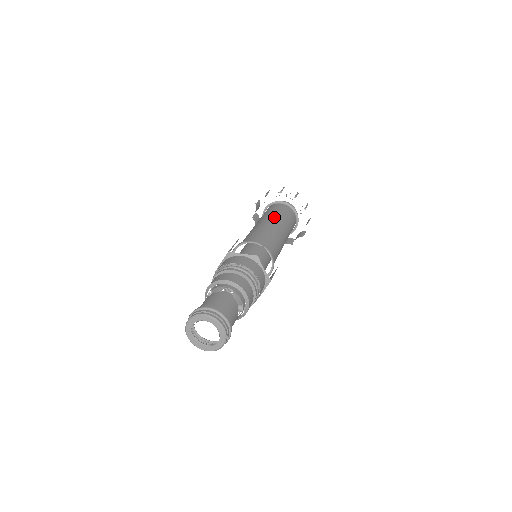
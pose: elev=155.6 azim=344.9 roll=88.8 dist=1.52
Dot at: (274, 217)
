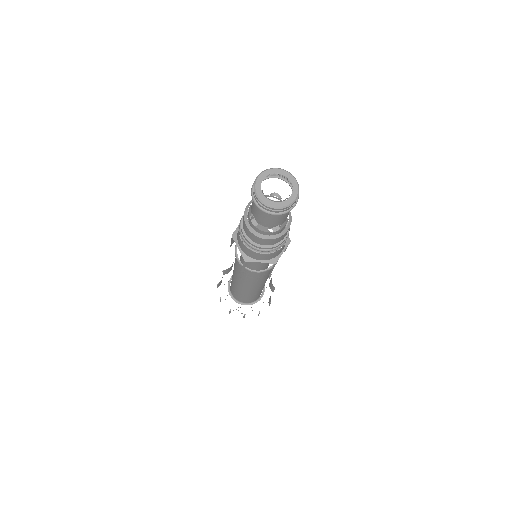
Dot at: occluded
